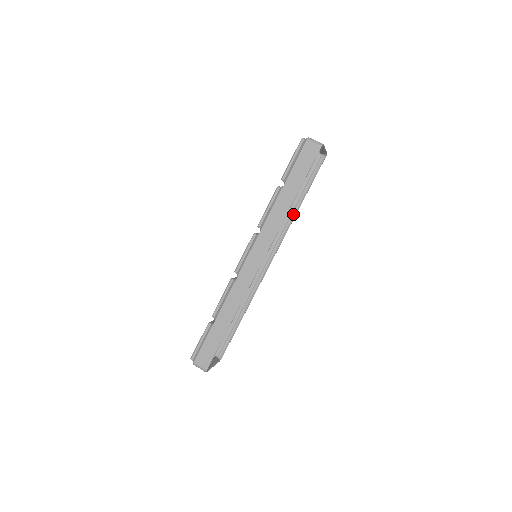
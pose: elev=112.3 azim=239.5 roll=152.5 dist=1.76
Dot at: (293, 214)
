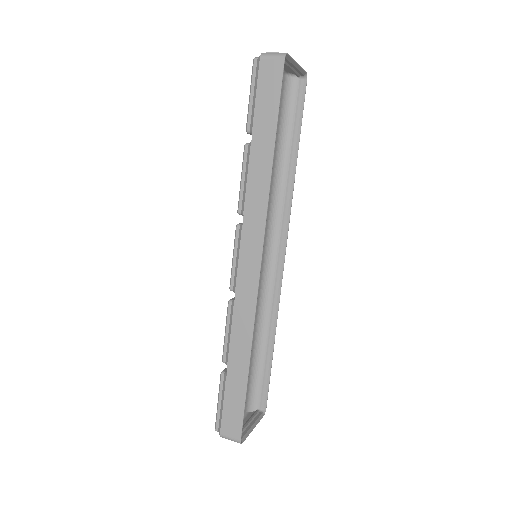
Dot at: (290, 178)
